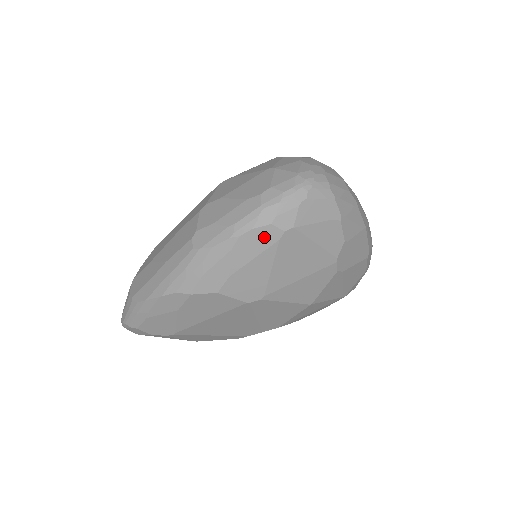
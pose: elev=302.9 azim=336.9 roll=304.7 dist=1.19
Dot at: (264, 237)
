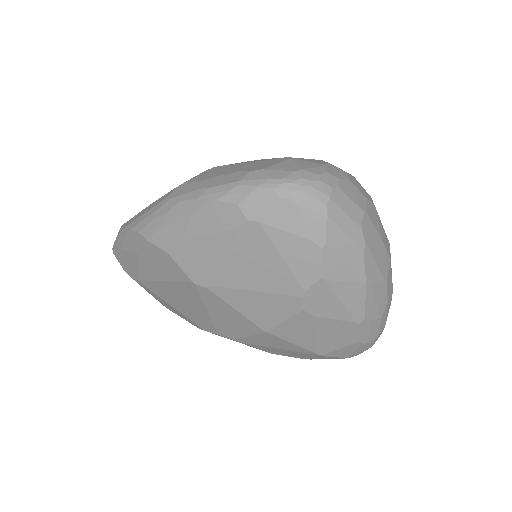
Dot at: (226, 216)
